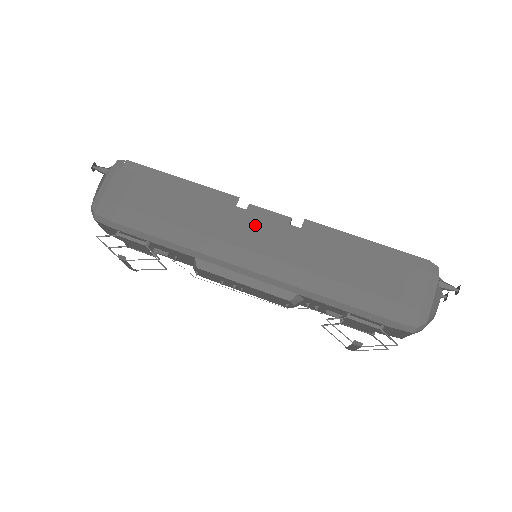
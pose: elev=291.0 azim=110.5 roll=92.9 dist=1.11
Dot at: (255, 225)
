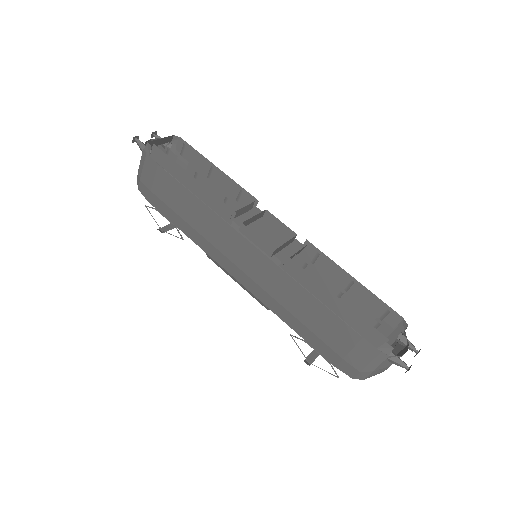
Dot at: (240, 250)
